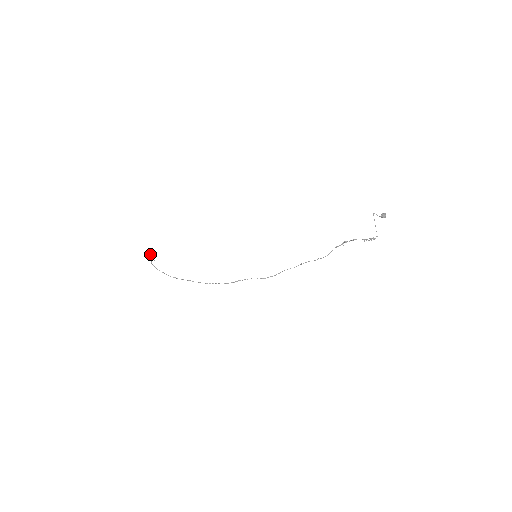
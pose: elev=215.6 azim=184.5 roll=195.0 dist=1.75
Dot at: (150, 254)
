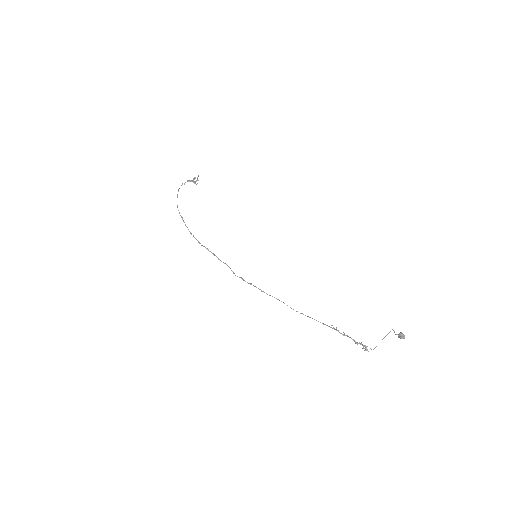
Dot at: occluded
